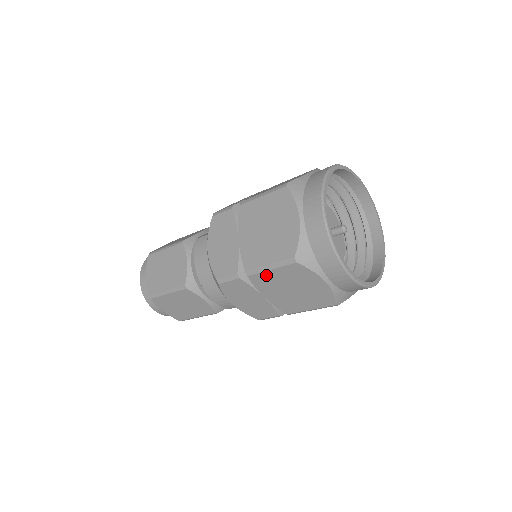
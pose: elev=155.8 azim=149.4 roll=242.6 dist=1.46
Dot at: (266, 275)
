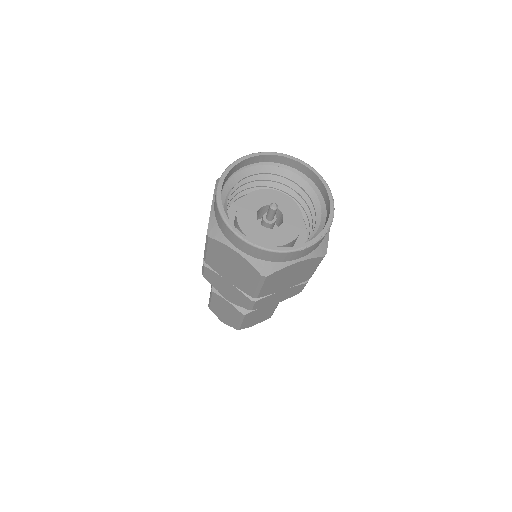
Dot at: (210, 257)
